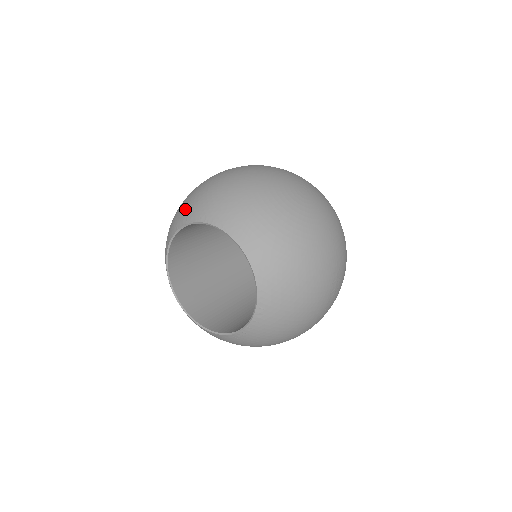
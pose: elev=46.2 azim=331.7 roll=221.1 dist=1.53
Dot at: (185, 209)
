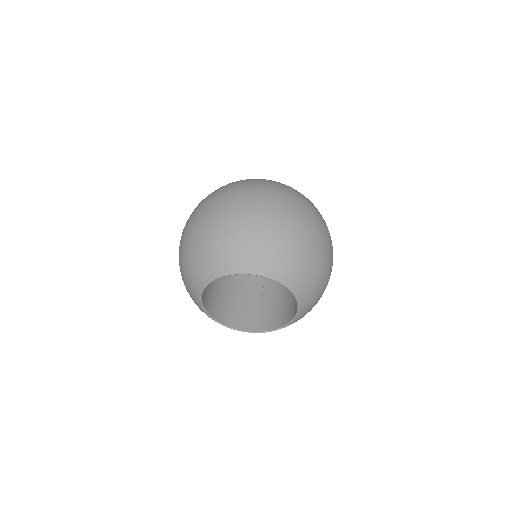
Dot at: (263, 257)
